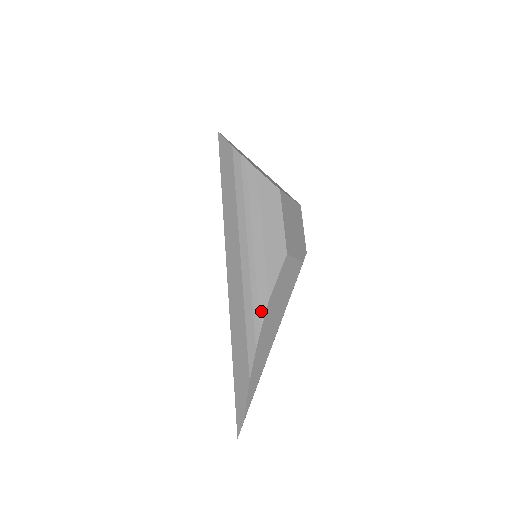
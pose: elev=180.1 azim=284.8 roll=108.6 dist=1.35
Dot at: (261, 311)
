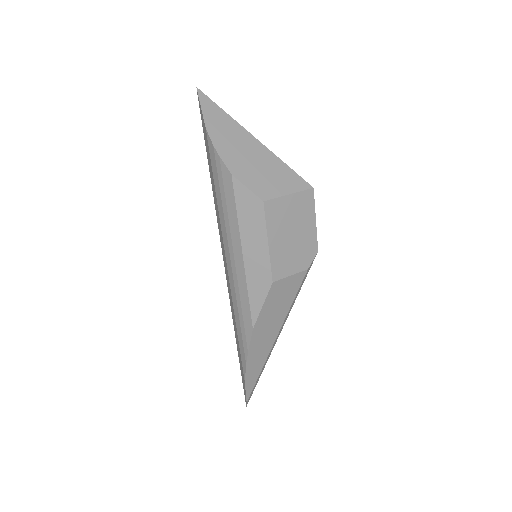
Dot at: (247, 335)
